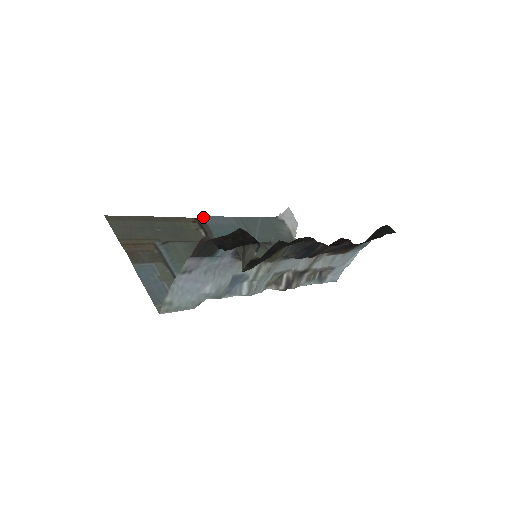
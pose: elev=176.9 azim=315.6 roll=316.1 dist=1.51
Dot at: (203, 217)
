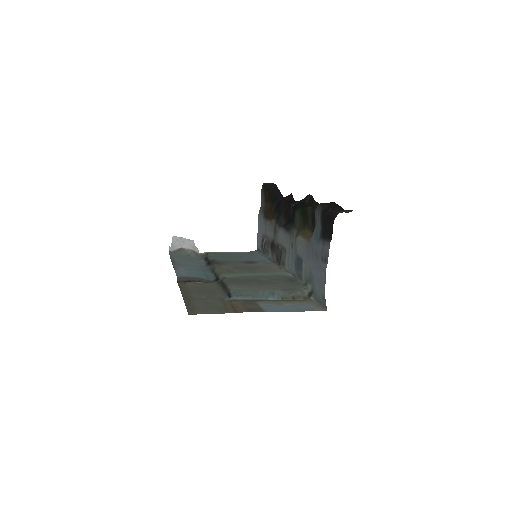
Dot at: (179, 276)
